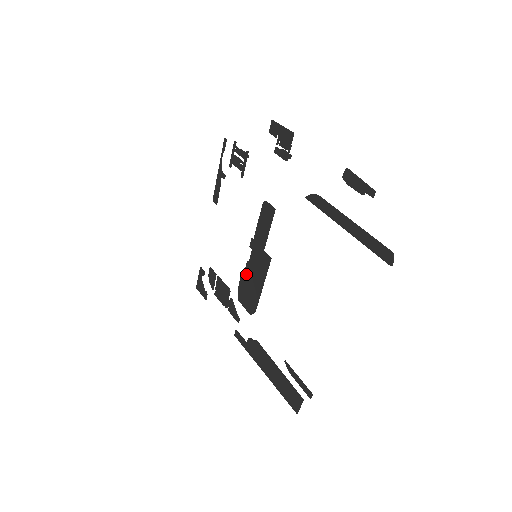
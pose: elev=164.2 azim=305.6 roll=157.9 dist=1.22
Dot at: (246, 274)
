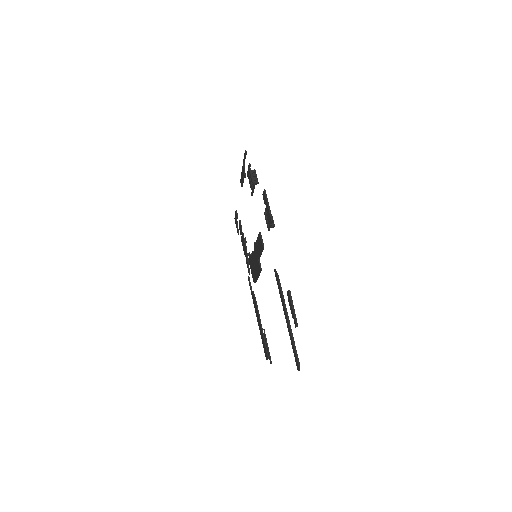
Dot at: (252, 257)
